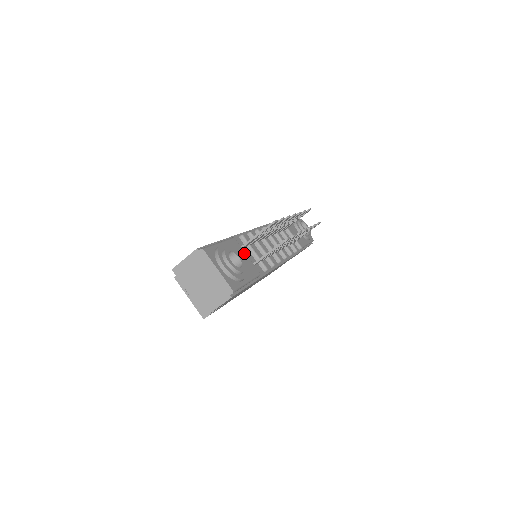
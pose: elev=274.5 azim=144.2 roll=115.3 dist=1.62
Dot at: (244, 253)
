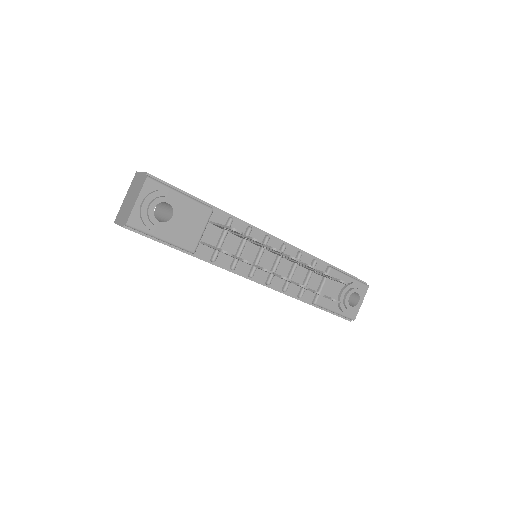
Dot at: (202, 226)
